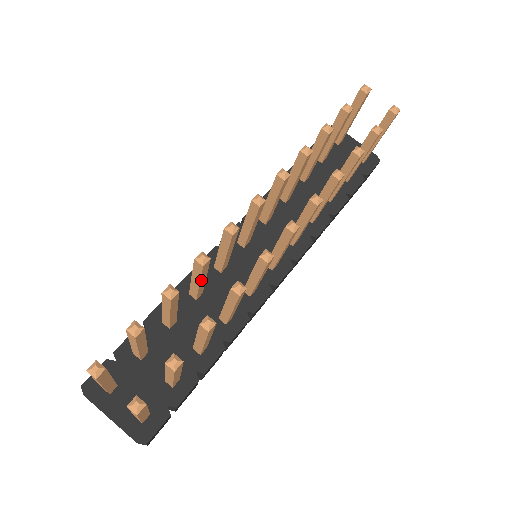
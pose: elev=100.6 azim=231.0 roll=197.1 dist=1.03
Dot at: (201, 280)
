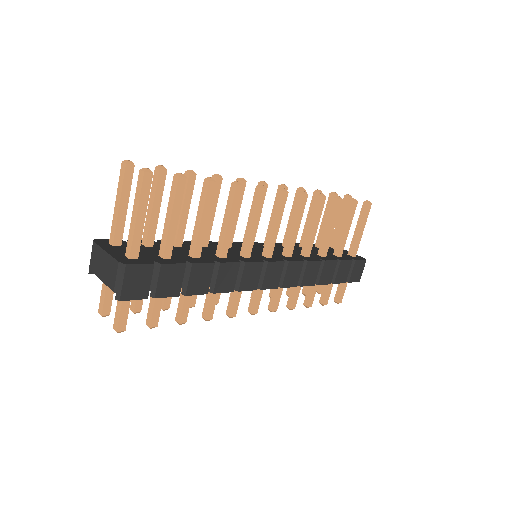
Dot at: (211, 207)
